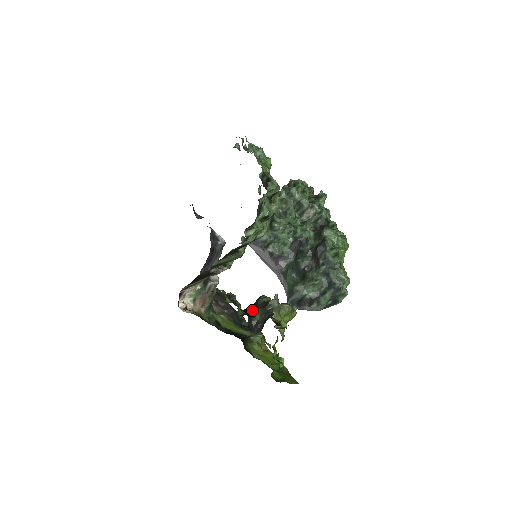
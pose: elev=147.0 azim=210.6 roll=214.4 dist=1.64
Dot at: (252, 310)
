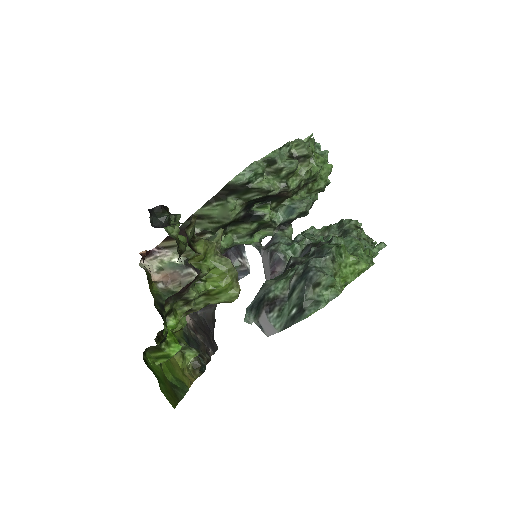
Dot at: occluded
